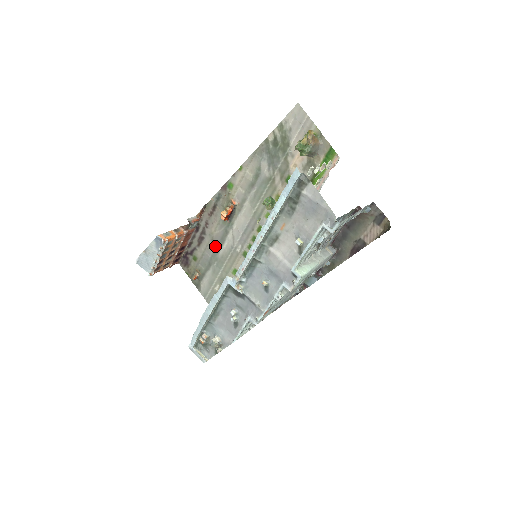
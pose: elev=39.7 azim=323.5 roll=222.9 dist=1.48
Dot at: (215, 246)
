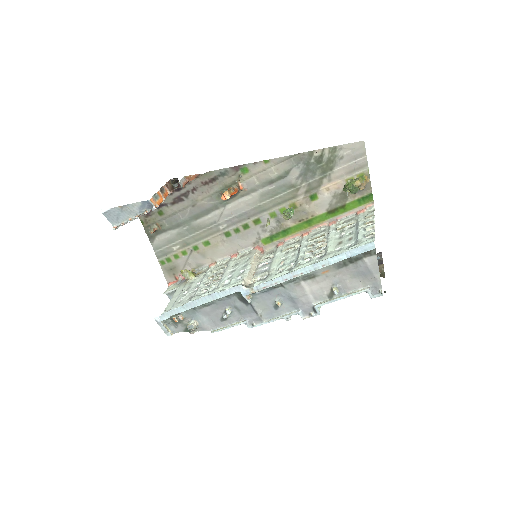
Dot at: (194, 213)
